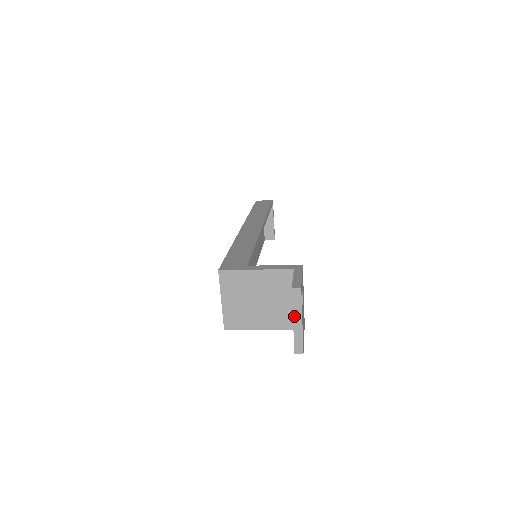
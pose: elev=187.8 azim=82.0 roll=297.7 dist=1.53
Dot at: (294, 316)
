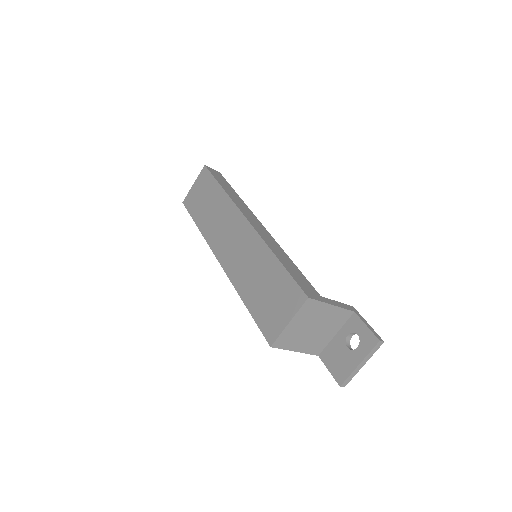
Dot at: (363, 360)
